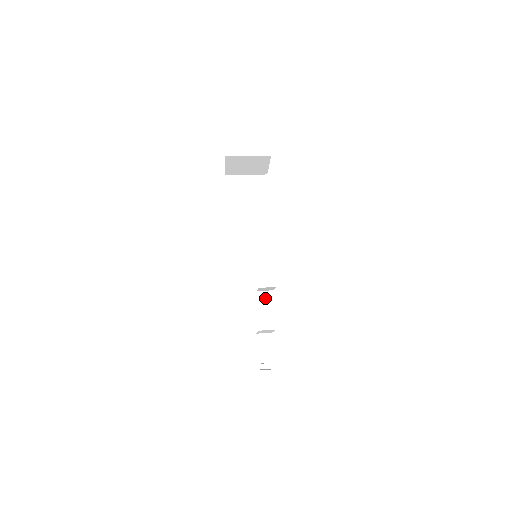
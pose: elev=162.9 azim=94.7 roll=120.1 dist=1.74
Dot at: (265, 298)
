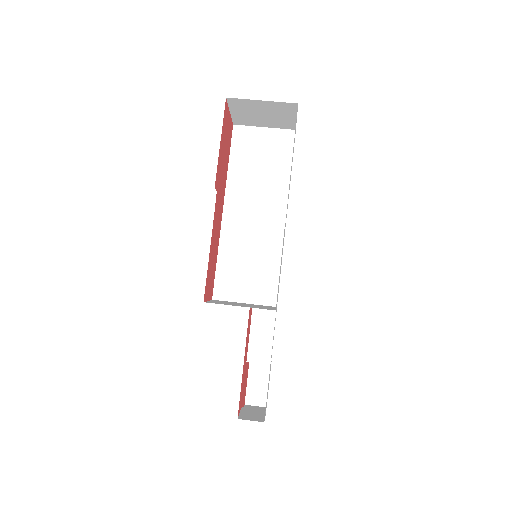
Dot at: (263, 316)
